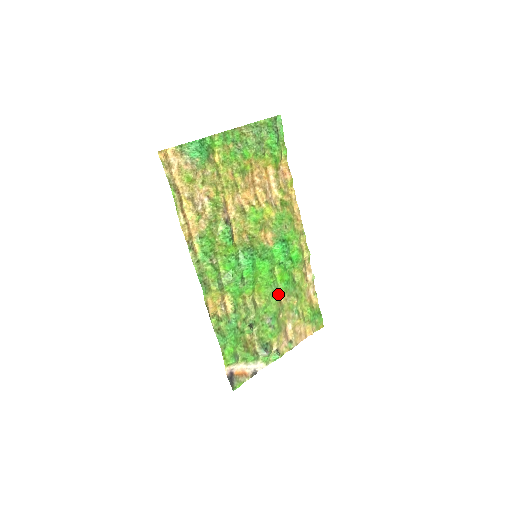
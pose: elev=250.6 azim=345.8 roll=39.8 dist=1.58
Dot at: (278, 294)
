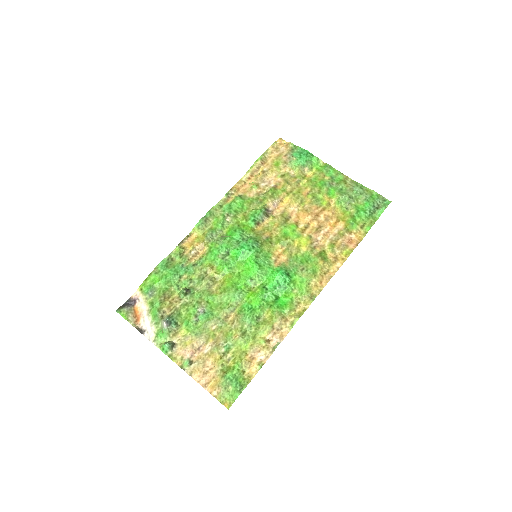
Dot at: (234, 307)
